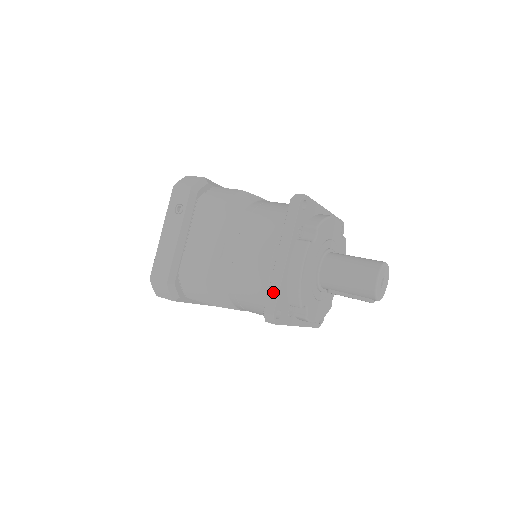
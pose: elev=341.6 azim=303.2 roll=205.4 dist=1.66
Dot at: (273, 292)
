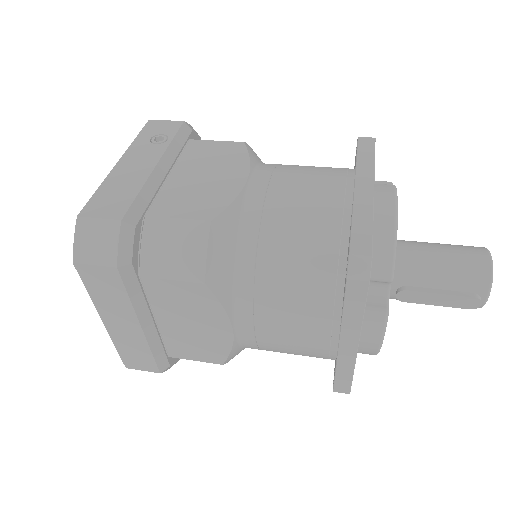
Dot at: (362, 226)
